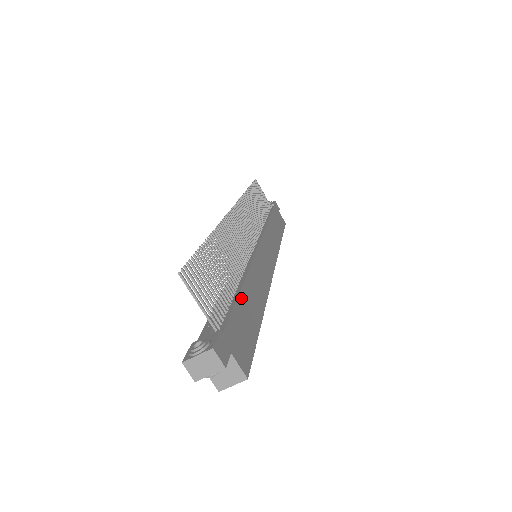
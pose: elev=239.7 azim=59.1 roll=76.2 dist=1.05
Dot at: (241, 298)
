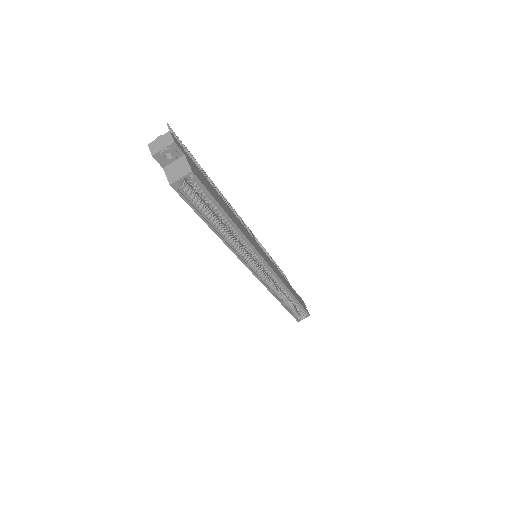
Dot at: (215, 191)
